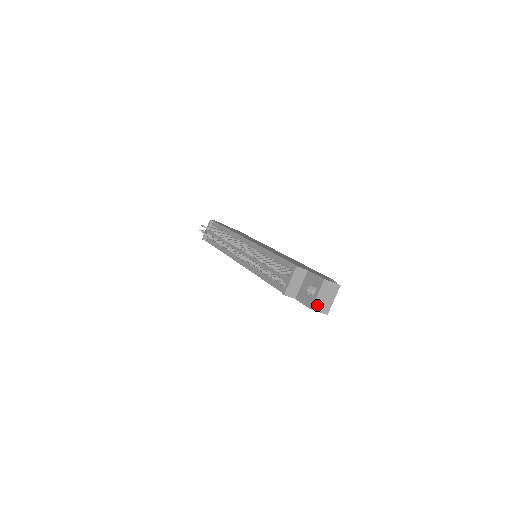
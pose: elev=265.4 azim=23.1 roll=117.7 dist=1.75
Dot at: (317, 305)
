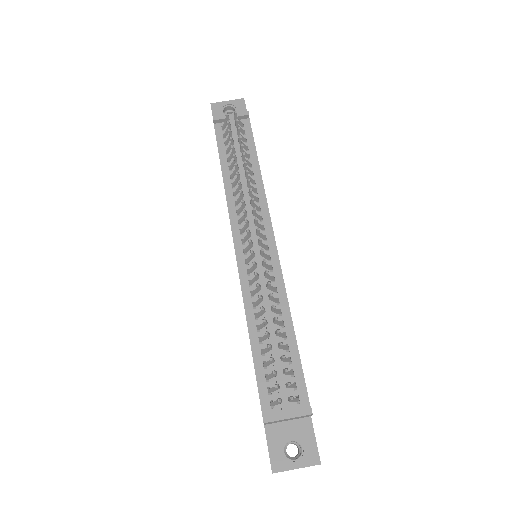
Dot at: (281, 471)
